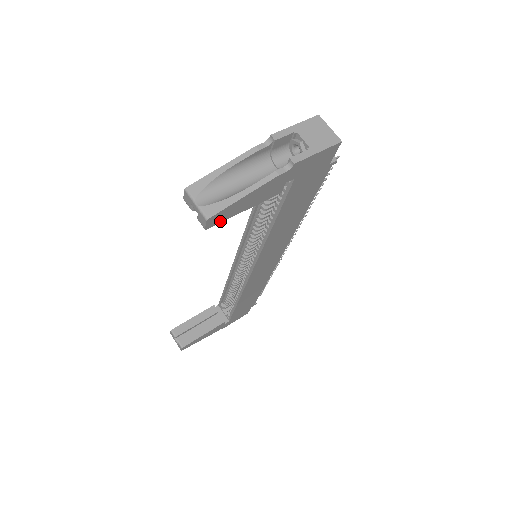
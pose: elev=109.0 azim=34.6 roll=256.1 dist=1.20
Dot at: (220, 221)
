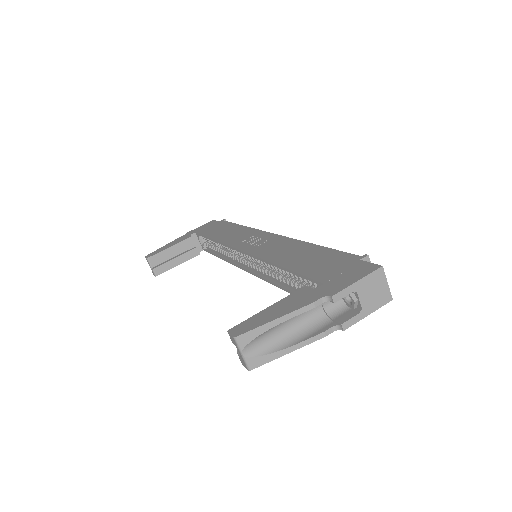
Dot at: occluded
